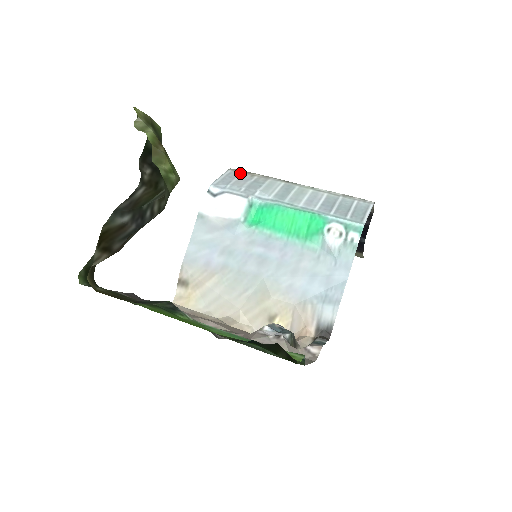
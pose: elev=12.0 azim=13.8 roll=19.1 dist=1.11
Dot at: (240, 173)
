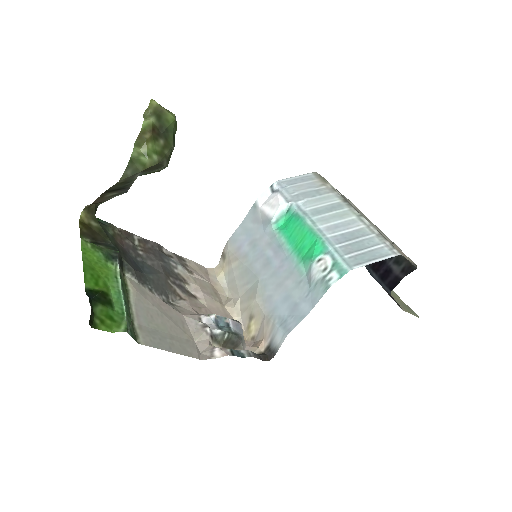
Dot at: (316, 179)
